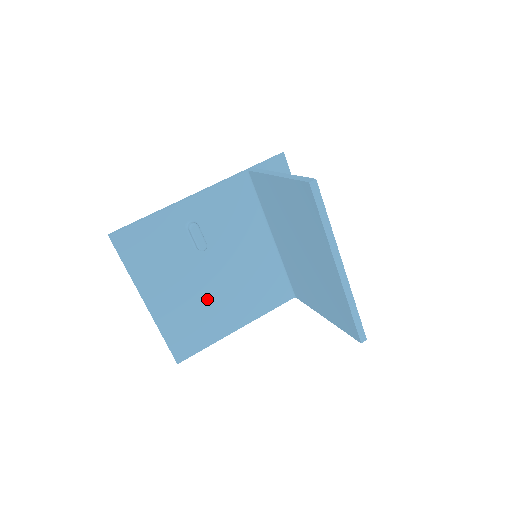
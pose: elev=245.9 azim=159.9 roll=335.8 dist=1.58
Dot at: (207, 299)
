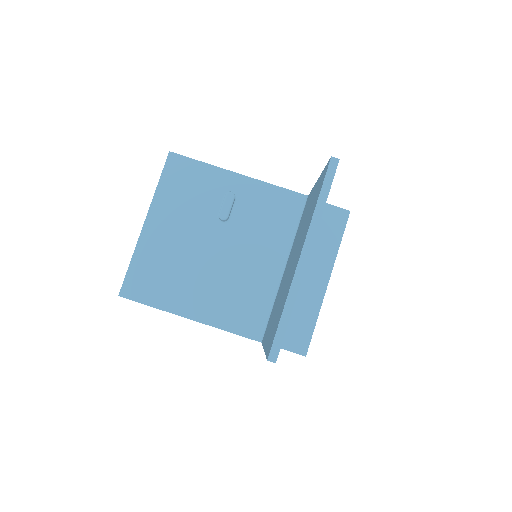
Dot at: (190, 265)
